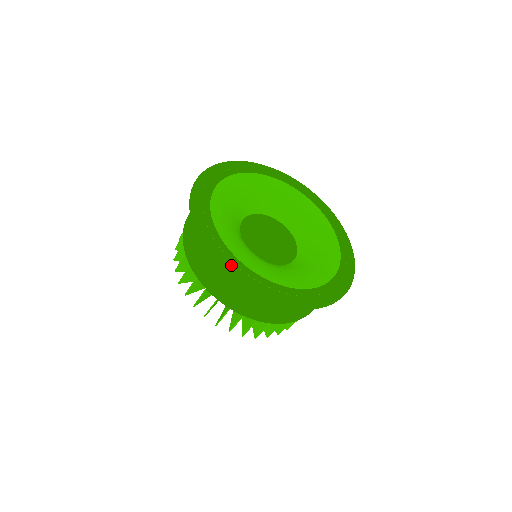
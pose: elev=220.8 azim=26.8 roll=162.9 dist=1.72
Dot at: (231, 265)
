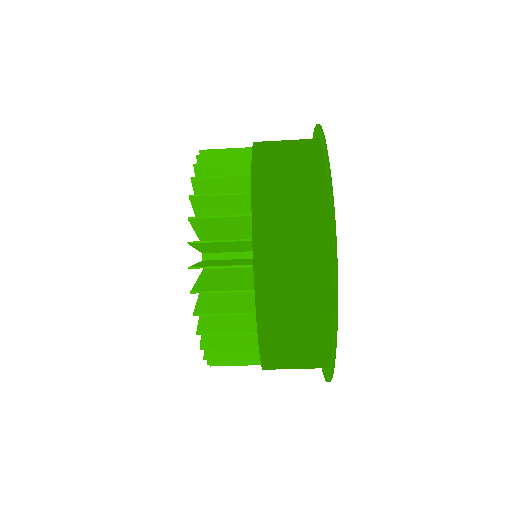
Dot at: occluded
